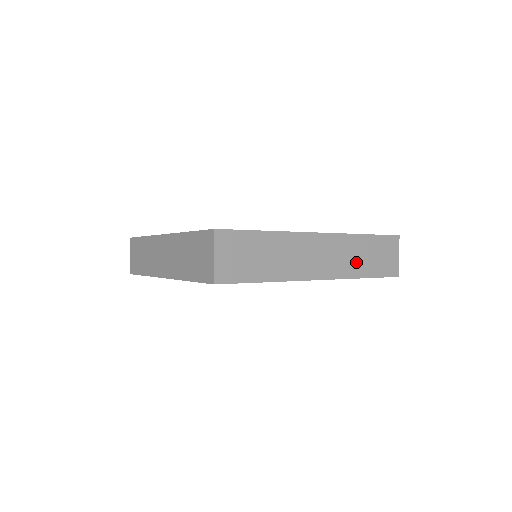
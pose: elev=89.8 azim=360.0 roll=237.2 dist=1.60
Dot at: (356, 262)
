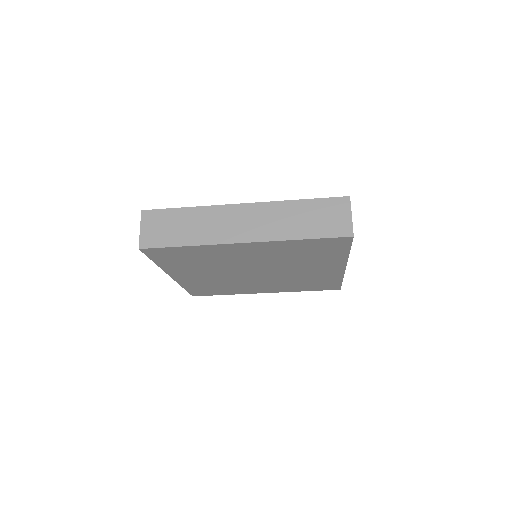
Dot at: occluded
